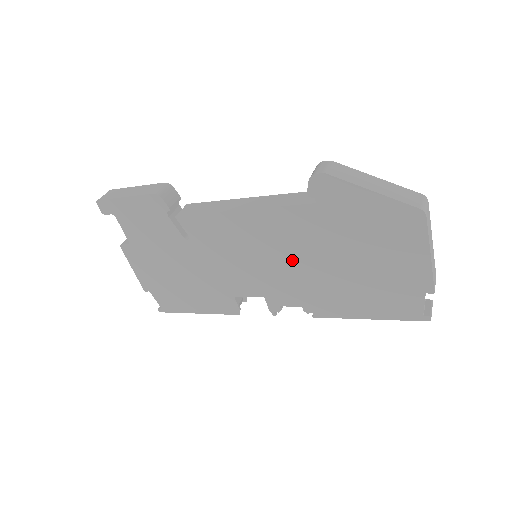
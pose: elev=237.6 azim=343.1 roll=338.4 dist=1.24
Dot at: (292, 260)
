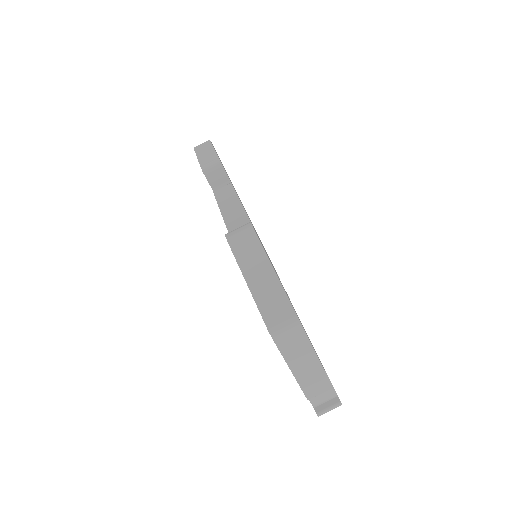
Dot at: occluded
